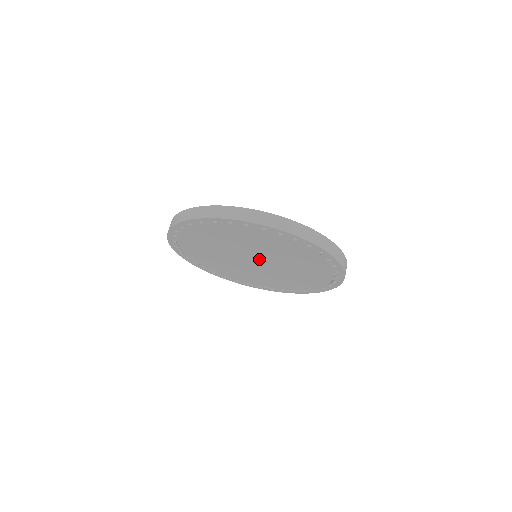
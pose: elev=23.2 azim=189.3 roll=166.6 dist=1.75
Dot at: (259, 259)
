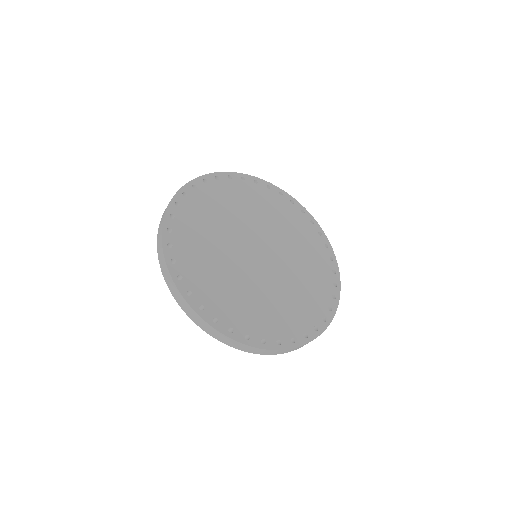
Dot at: occluded
